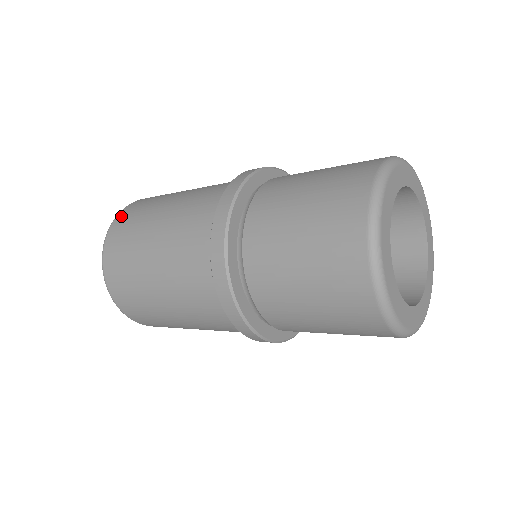
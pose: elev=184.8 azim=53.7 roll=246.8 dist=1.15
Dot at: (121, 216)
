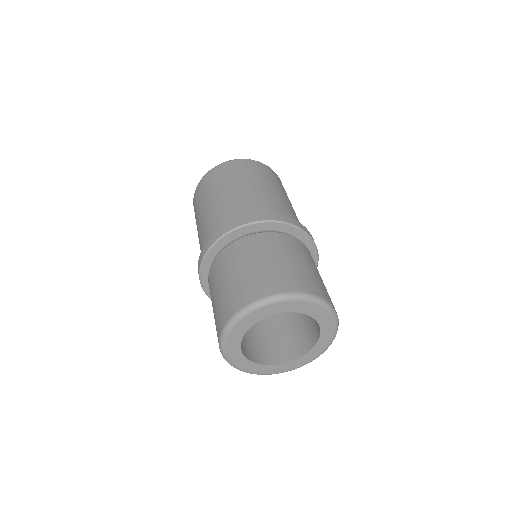
Dot at: (201, 182)
